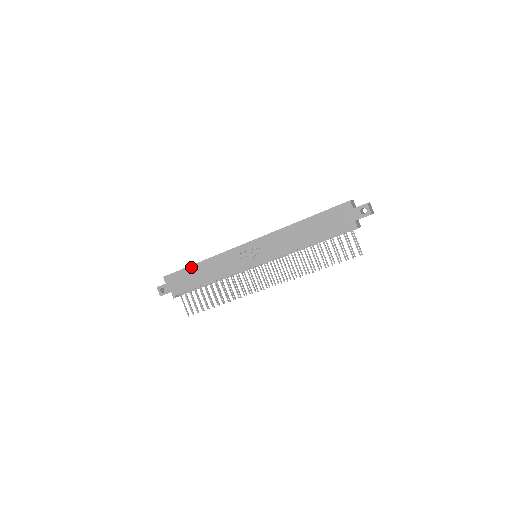
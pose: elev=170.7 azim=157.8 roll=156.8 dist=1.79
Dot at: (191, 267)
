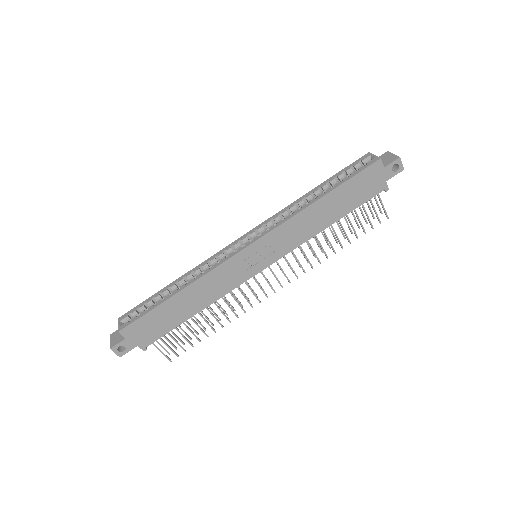
Dot at: (165, 303)
